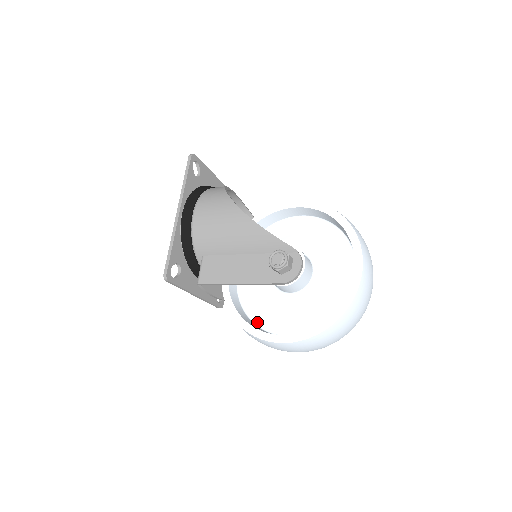
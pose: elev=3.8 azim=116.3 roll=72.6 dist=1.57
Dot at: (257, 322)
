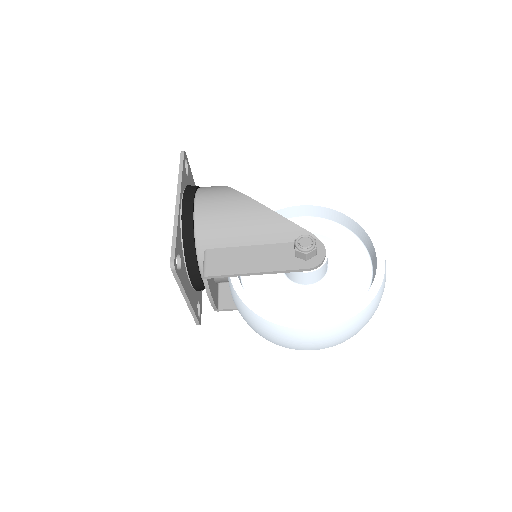
Dot at: occluded
